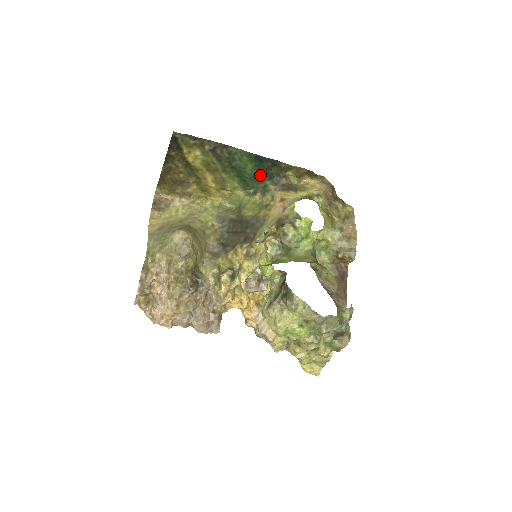
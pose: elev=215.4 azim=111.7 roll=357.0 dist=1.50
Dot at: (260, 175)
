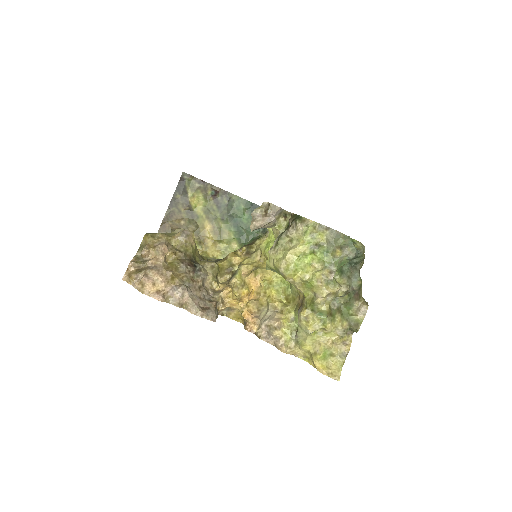
Dot at: occluded
